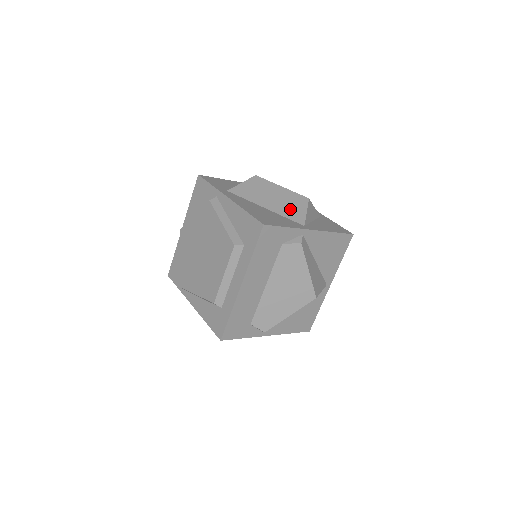
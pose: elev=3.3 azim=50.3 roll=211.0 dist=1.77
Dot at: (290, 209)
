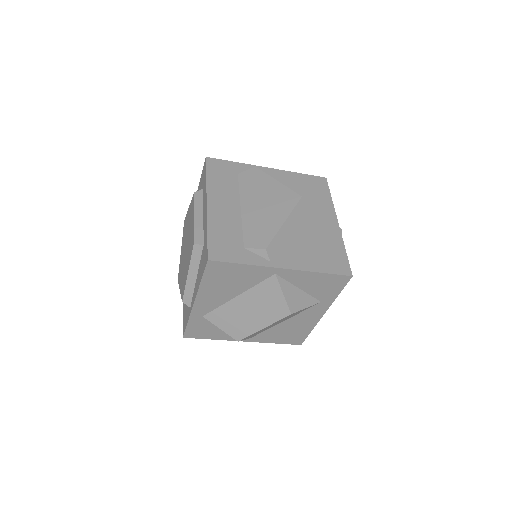
Dot at: occluded
